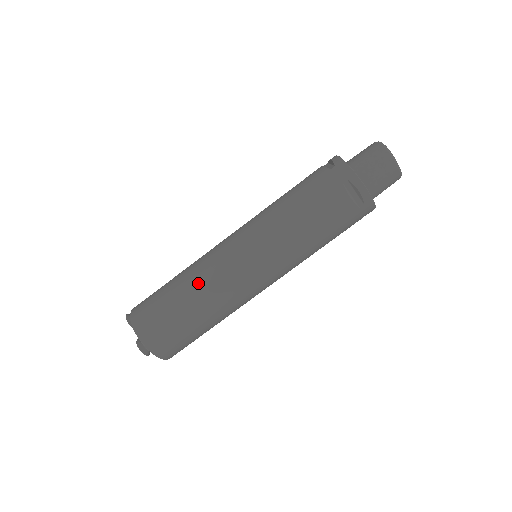
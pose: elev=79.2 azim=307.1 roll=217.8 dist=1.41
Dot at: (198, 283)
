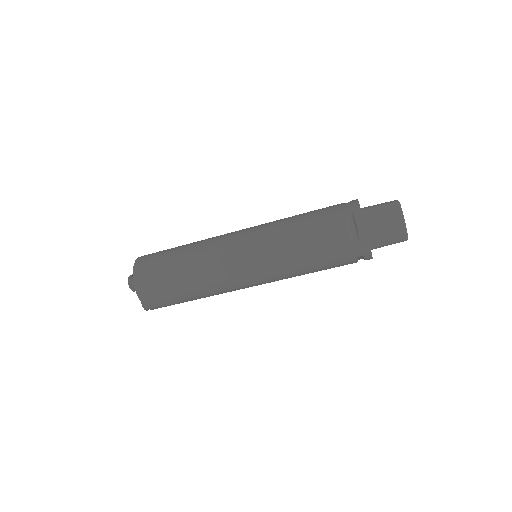
Dot at: (197, 248)
